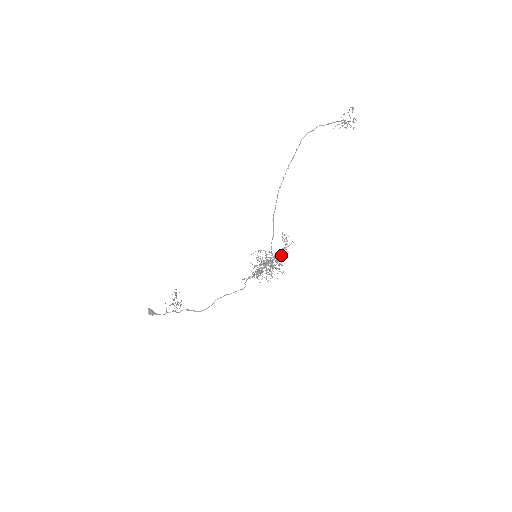
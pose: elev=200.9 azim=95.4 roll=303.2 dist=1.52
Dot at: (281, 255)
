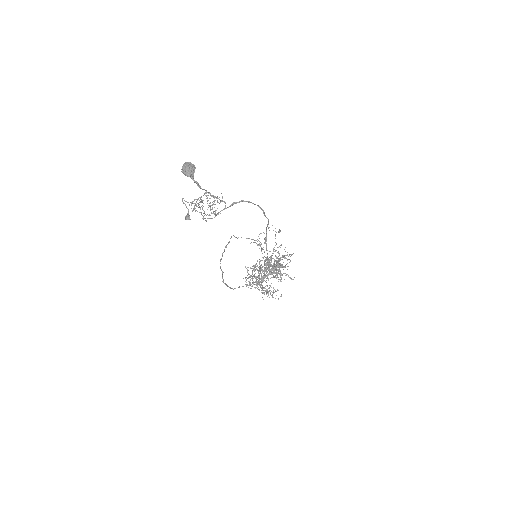
Dot at: (281, 266)
